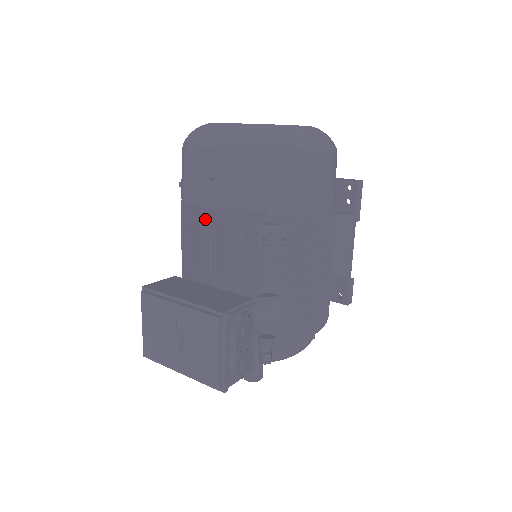
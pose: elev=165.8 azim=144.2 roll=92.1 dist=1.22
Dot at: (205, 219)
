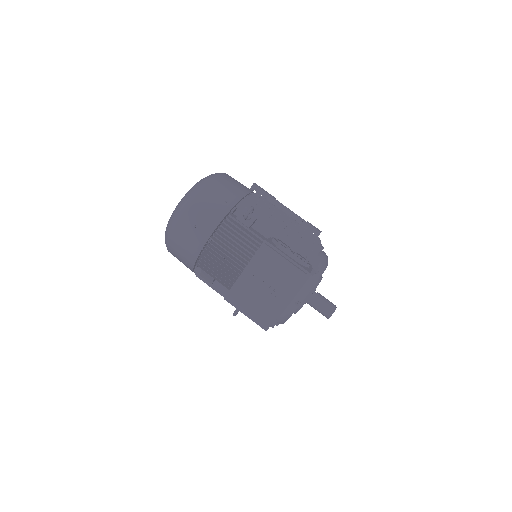
Dot at: (213, 245)
